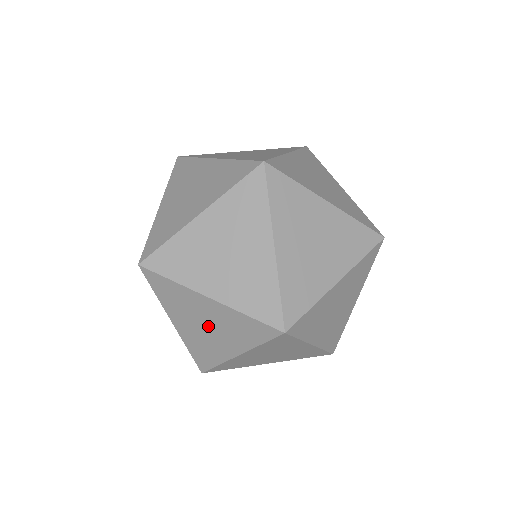
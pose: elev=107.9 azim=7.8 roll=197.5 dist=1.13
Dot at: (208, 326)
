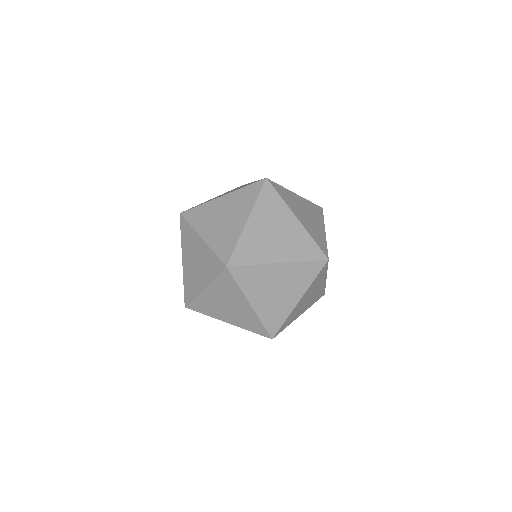
Dot at: (277, 234)
